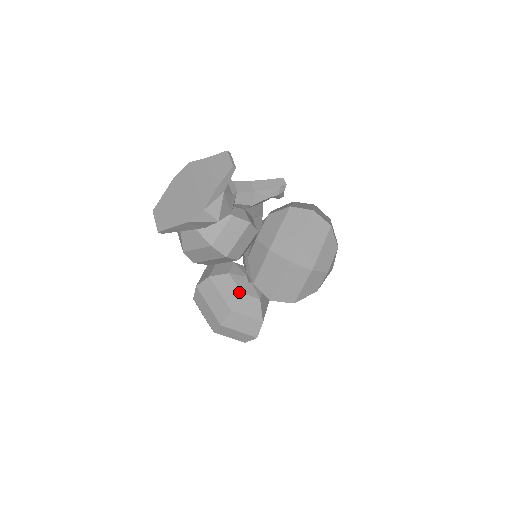
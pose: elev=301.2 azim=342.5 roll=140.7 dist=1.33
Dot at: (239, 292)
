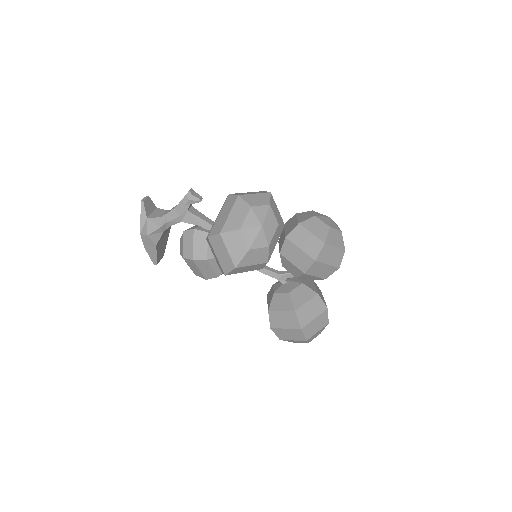
Dot at: (273, 294)
